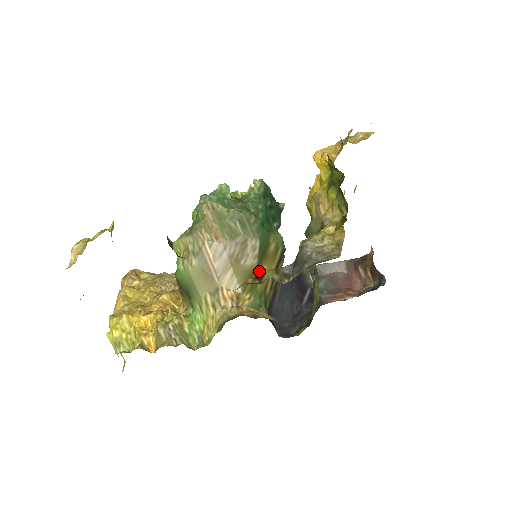
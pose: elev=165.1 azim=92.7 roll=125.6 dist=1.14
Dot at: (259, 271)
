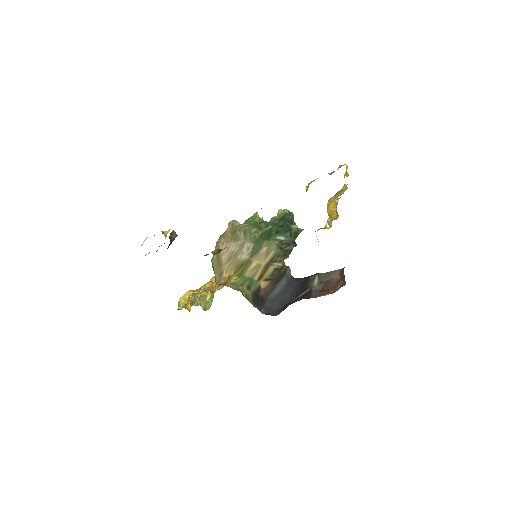
Dot at: (250, 264)
